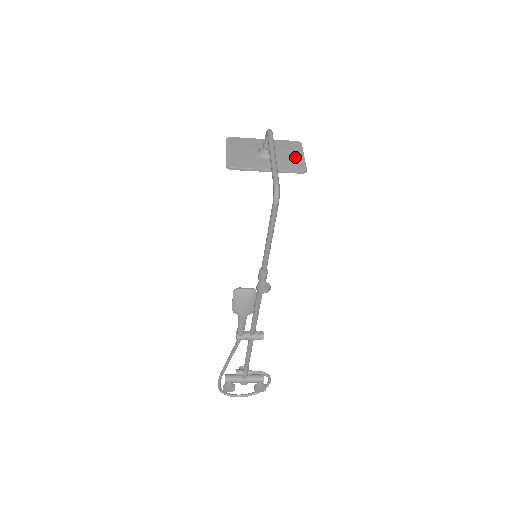
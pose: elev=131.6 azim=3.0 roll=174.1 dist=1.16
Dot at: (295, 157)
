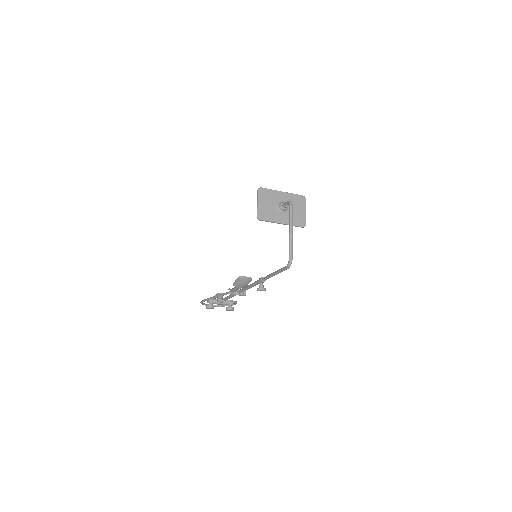
Dot at: (300, 213)
